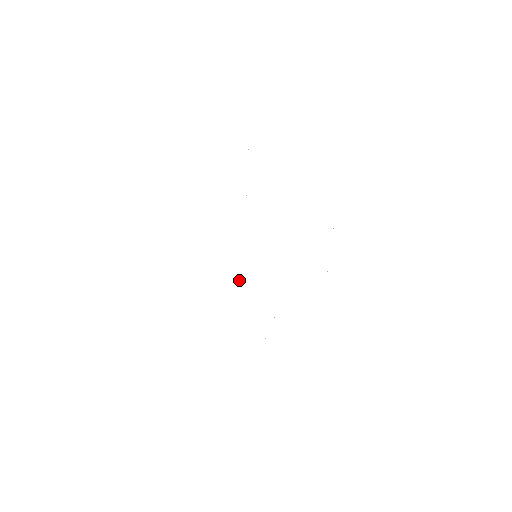
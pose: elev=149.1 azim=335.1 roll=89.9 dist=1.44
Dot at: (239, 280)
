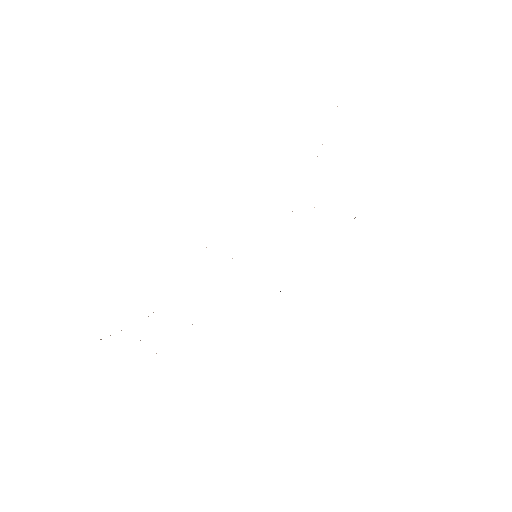
Dot at: occluded
